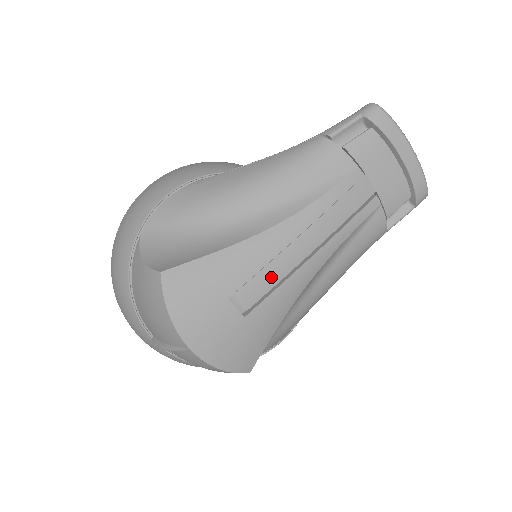
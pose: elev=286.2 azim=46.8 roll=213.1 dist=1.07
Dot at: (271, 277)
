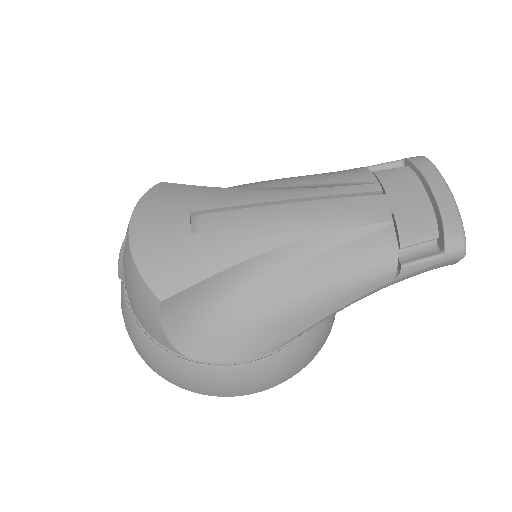
Dot at: (239, 219)
